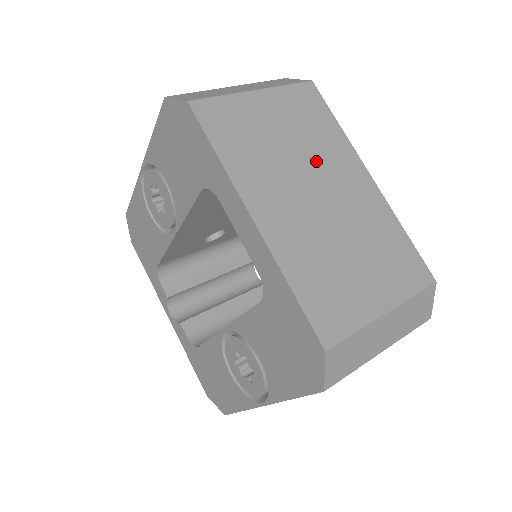
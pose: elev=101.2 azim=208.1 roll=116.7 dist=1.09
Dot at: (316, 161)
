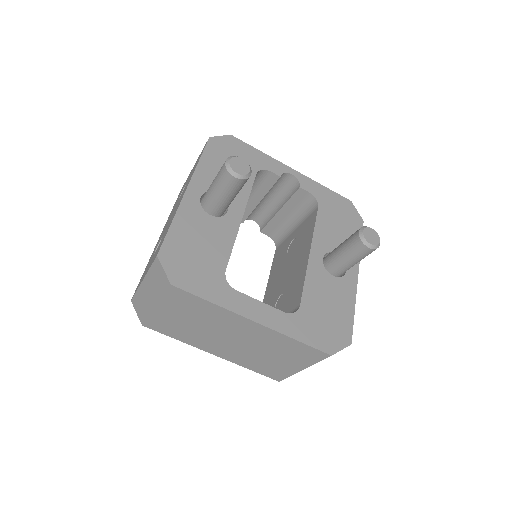
Dot at: (217, 326)
